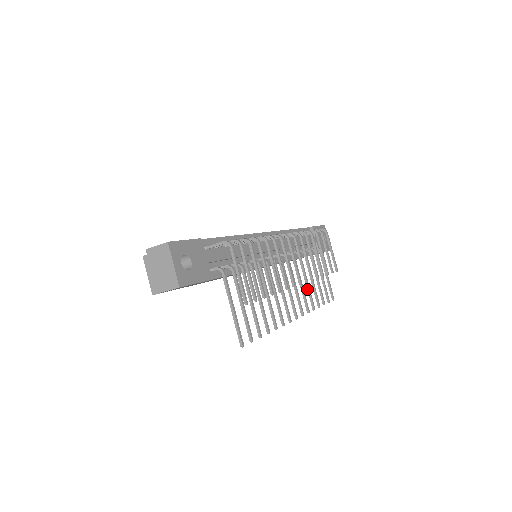
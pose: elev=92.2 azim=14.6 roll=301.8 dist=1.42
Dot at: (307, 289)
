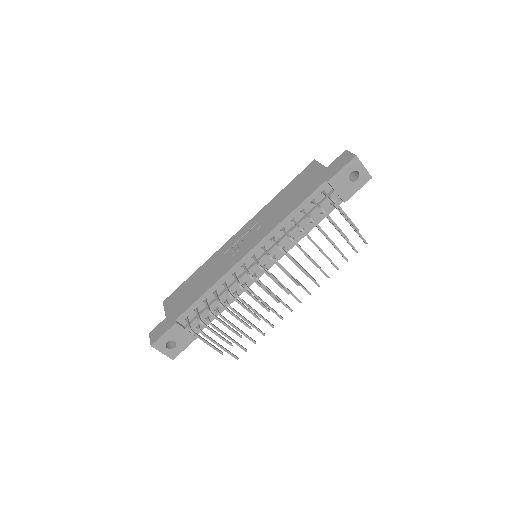
Dot at: occluded
